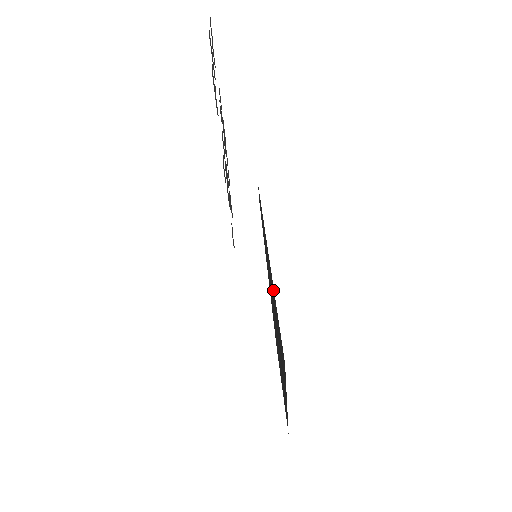
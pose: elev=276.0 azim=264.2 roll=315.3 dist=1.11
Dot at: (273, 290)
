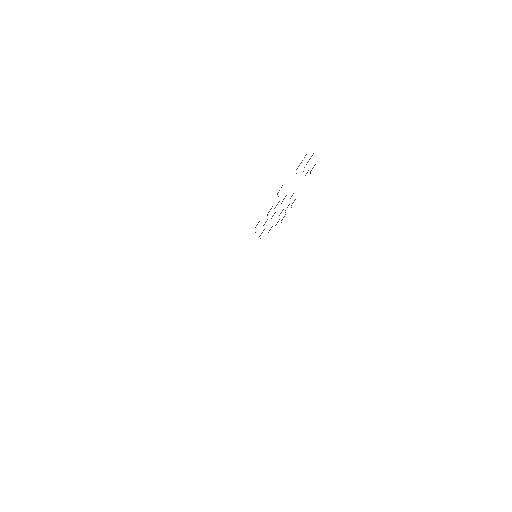
Dot at: occluded
